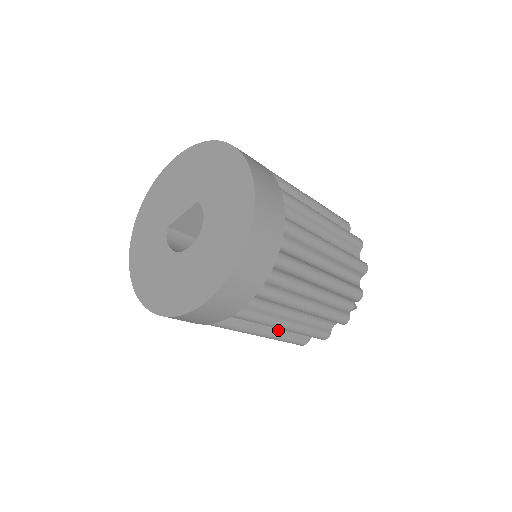
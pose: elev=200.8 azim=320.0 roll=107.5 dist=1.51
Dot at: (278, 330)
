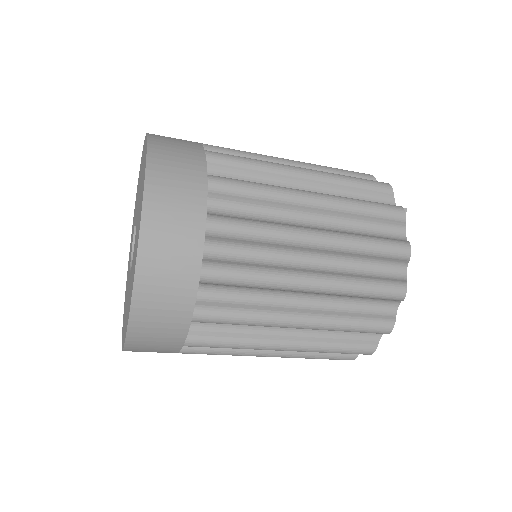
Dot at: occluded
